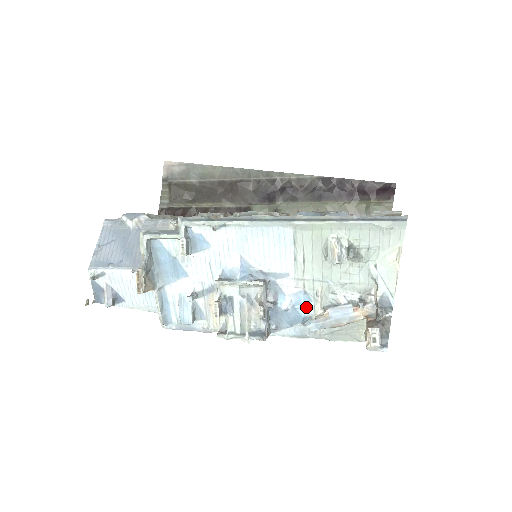
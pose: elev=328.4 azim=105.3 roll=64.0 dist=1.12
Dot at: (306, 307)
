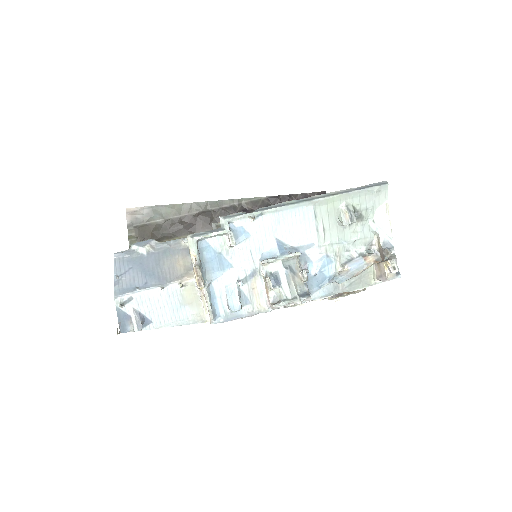
Dot at: (329, 268)
